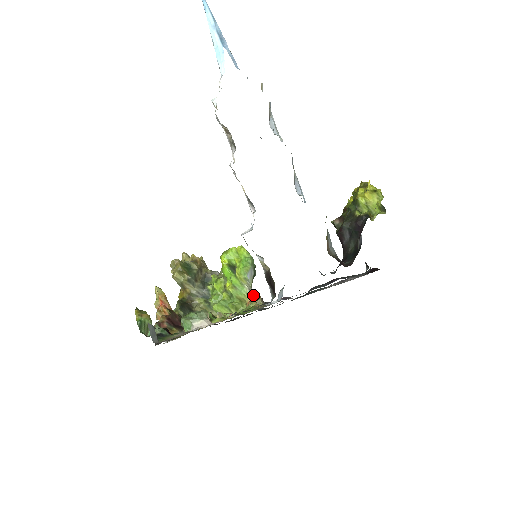
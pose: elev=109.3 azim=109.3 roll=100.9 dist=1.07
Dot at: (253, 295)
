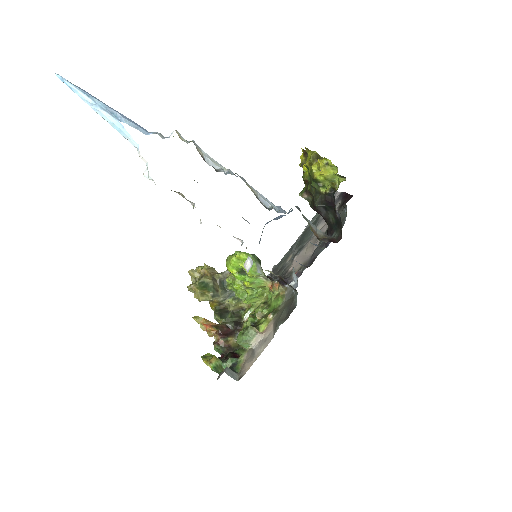
Dot at: (270, 280)
